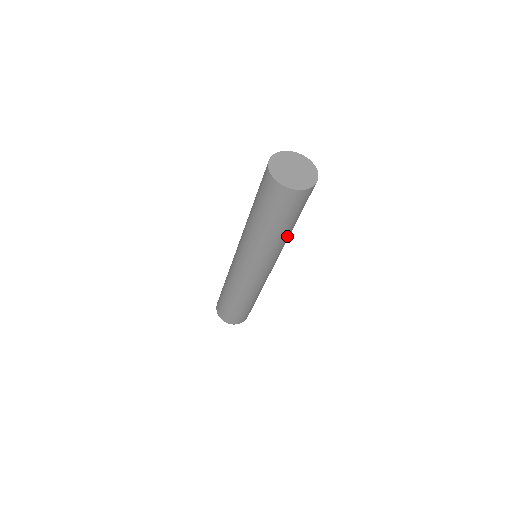
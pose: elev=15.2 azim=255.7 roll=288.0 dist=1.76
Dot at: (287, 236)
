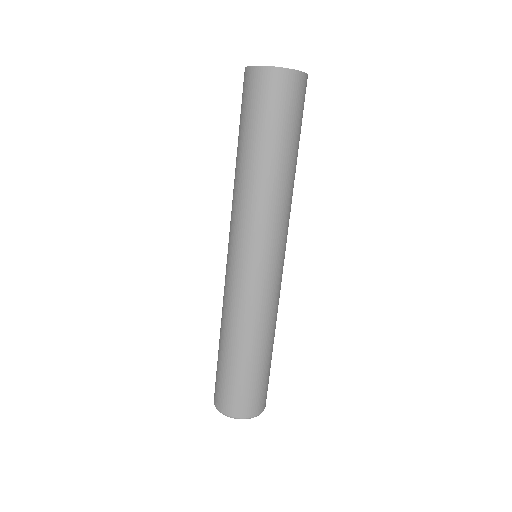
Dot at: (286, 180)
